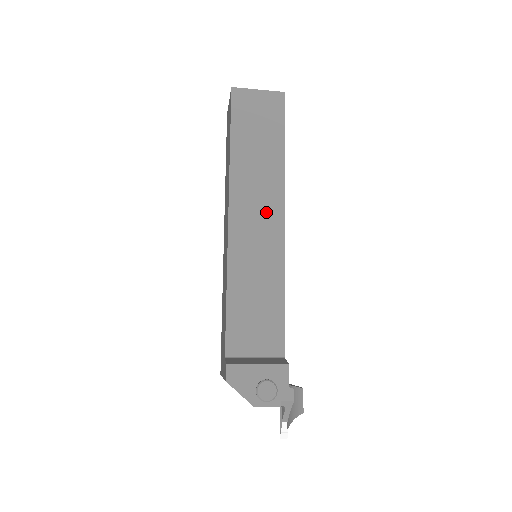
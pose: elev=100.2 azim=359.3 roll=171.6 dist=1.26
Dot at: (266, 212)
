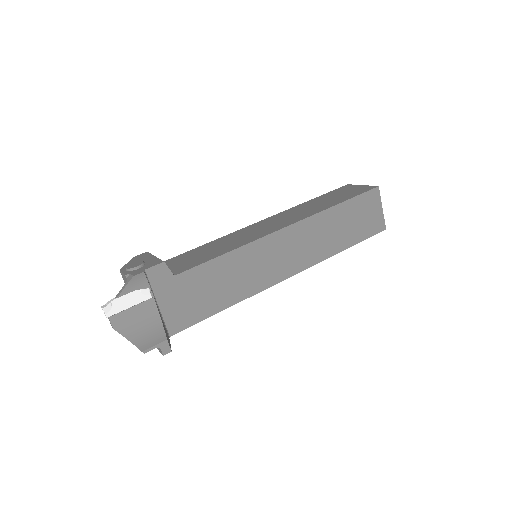
Dot at: (282, 222)
